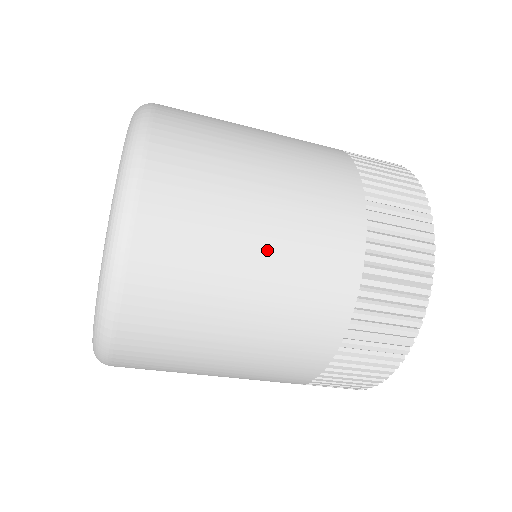
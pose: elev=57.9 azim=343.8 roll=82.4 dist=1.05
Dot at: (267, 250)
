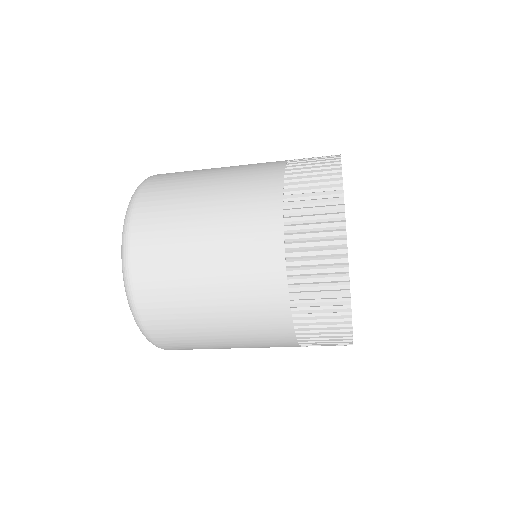
Dot at: (230, 339)
